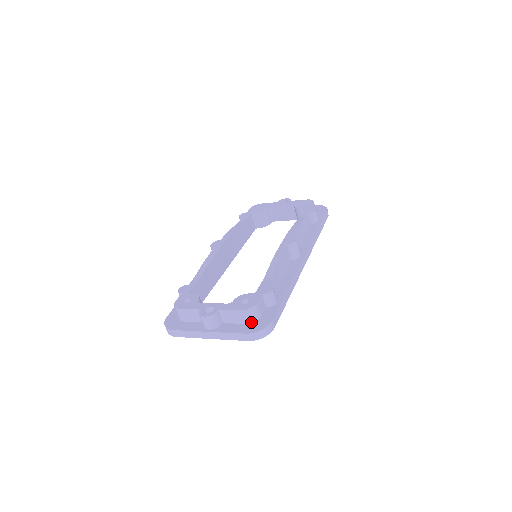
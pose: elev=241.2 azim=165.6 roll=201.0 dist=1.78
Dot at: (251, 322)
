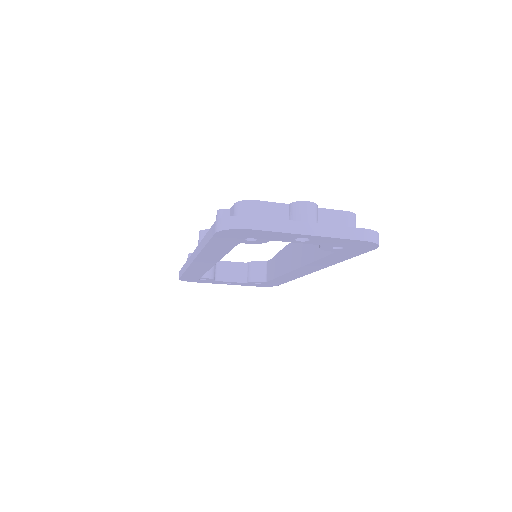
Dot at: occluded
